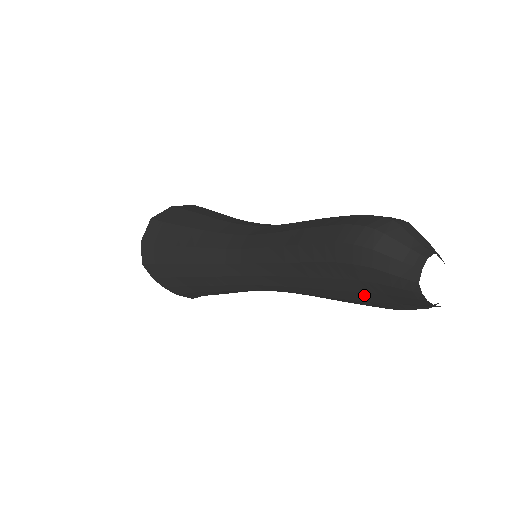
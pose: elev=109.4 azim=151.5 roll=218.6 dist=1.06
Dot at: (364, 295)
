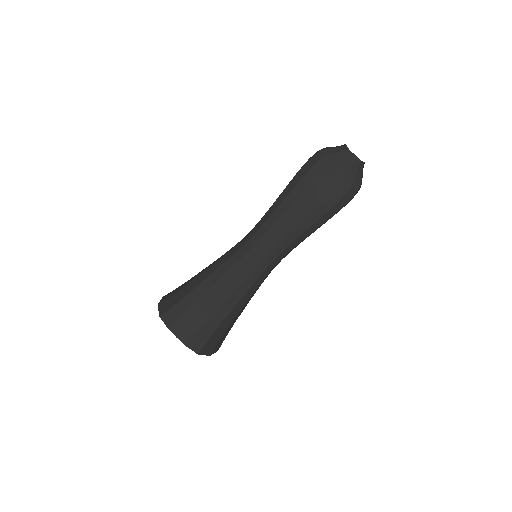
Dot at: (328, 186)
